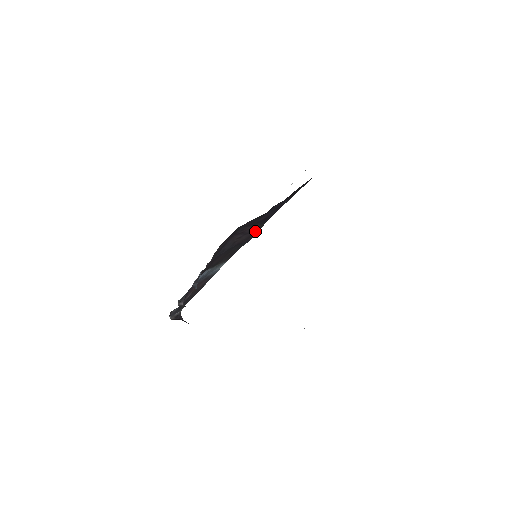
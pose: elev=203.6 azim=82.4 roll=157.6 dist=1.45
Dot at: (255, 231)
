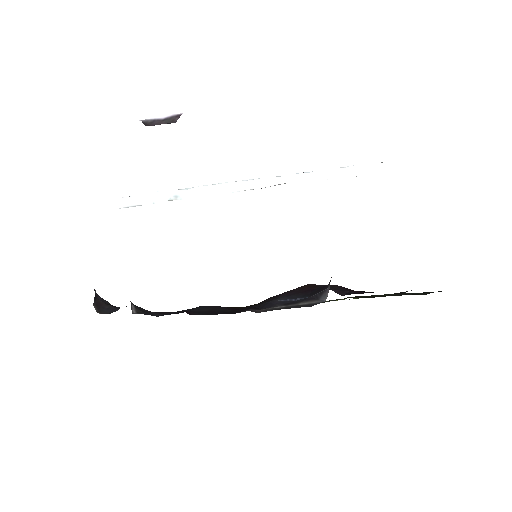
Dot at: occluded
